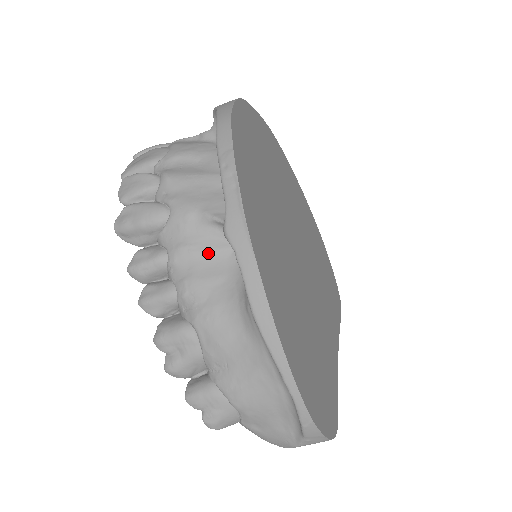
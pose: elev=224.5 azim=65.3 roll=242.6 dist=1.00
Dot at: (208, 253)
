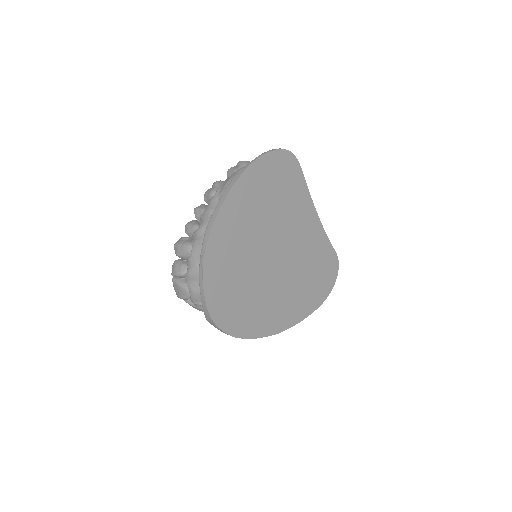
Dot at: occluded
